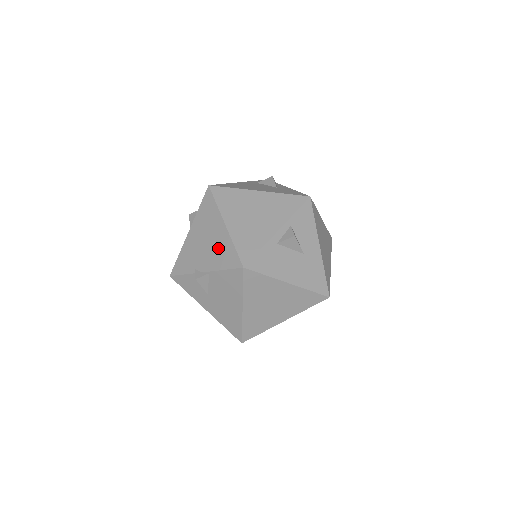
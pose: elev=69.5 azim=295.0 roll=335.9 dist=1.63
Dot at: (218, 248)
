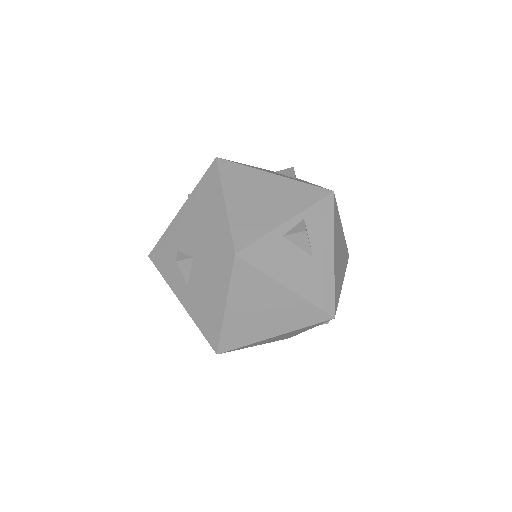
Dot at: (210, 228)
